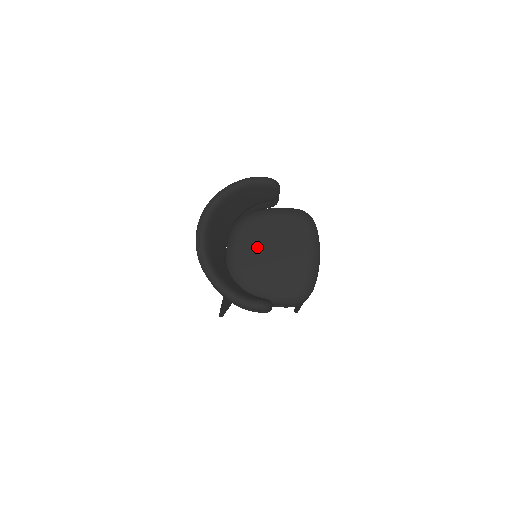
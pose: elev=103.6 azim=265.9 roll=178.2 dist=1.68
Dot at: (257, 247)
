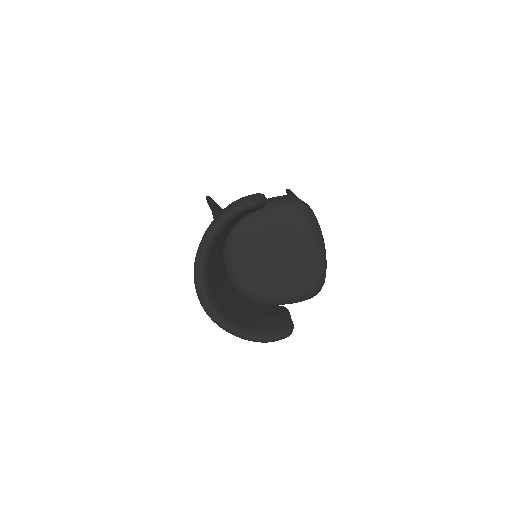
Dot at: (257, 256)
